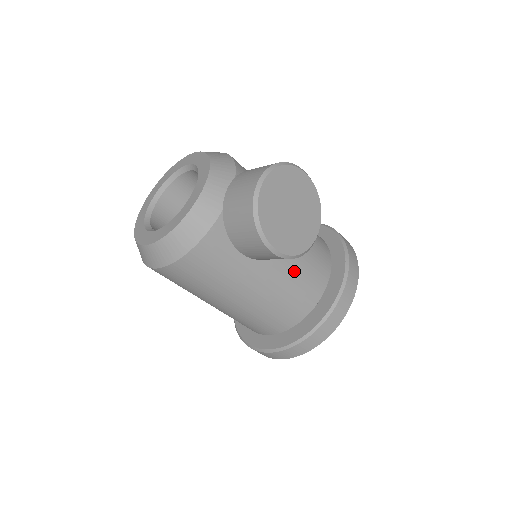
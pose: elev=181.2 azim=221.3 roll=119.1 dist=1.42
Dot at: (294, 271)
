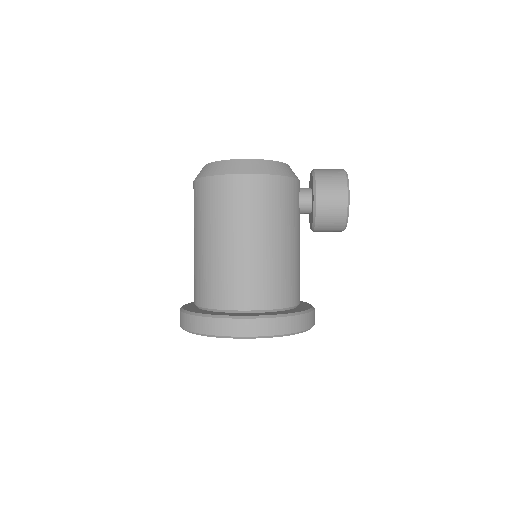
Dot at: (299, 264)
